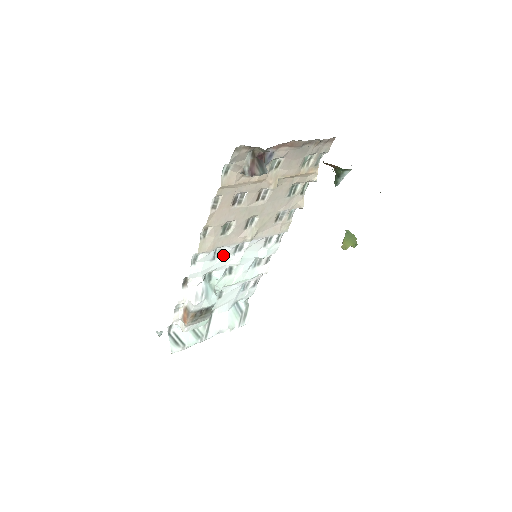
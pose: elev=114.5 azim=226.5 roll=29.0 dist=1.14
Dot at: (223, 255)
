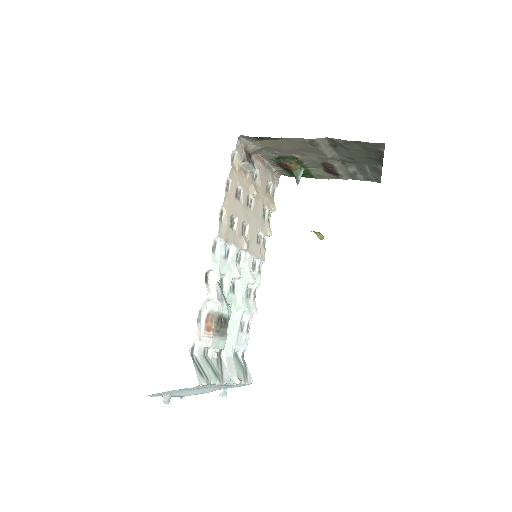
Dot at: (230, 257)
